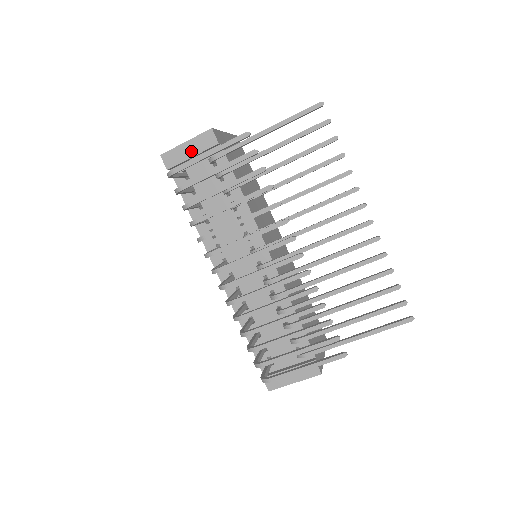
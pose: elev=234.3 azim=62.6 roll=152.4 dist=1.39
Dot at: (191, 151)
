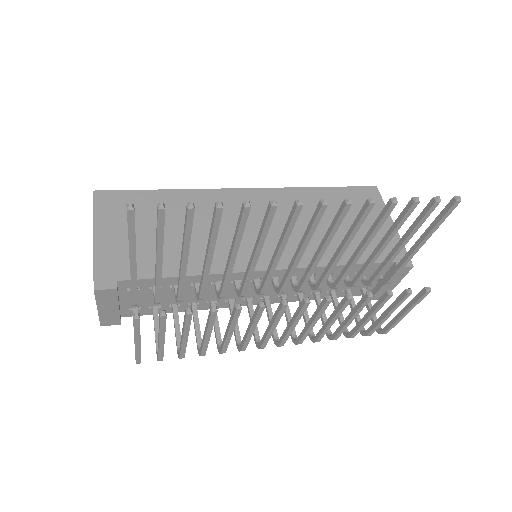
Dot at: (111, 308)
